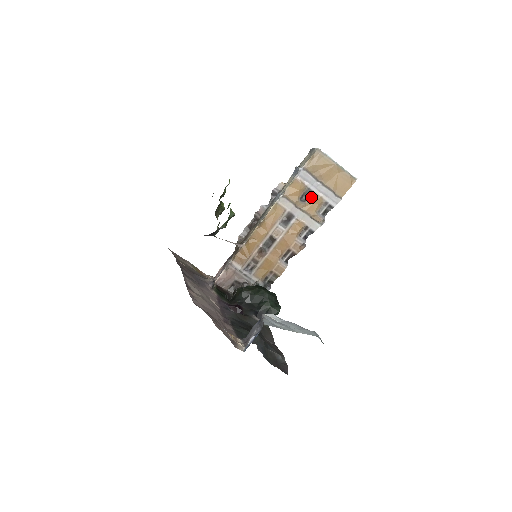
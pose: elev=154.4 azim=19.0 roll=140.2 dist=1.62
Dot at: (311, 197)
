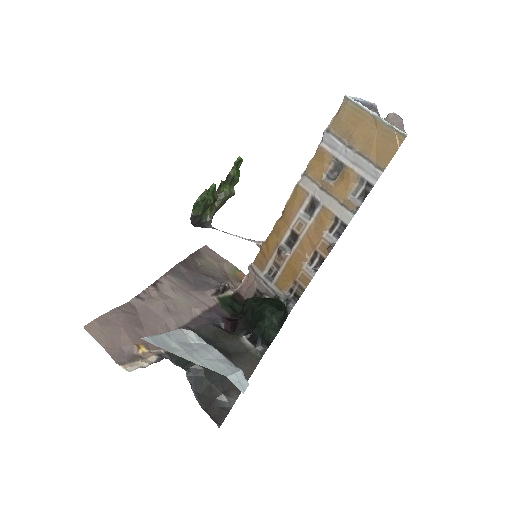
Dot at: (341, 172)
